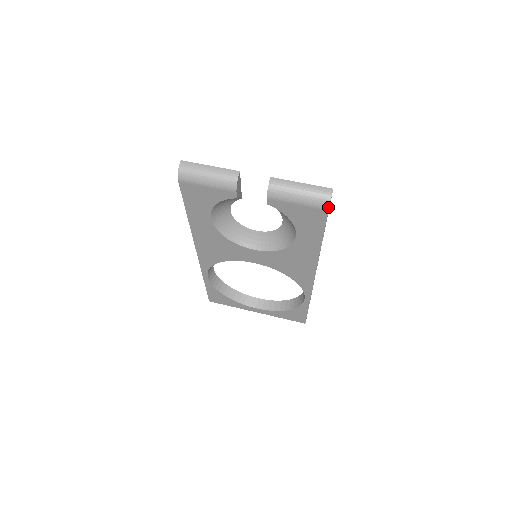
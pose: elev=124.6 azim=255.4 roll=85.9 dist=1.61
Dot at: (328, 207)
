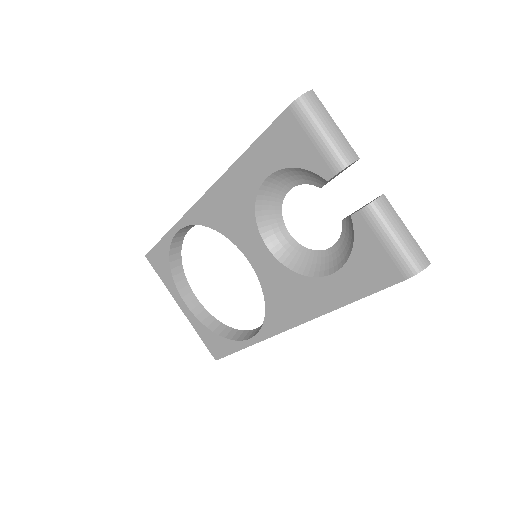
Dot at: (411, 276)
